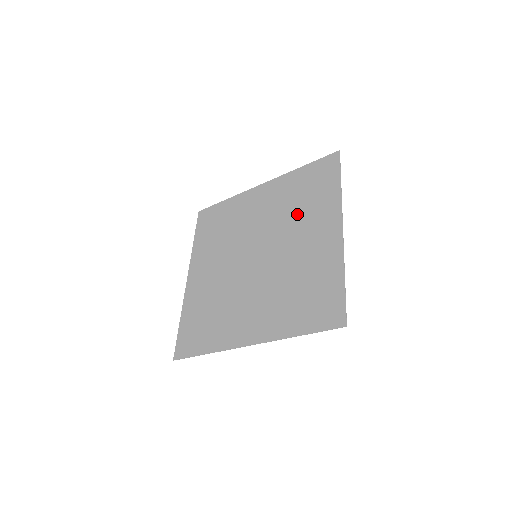
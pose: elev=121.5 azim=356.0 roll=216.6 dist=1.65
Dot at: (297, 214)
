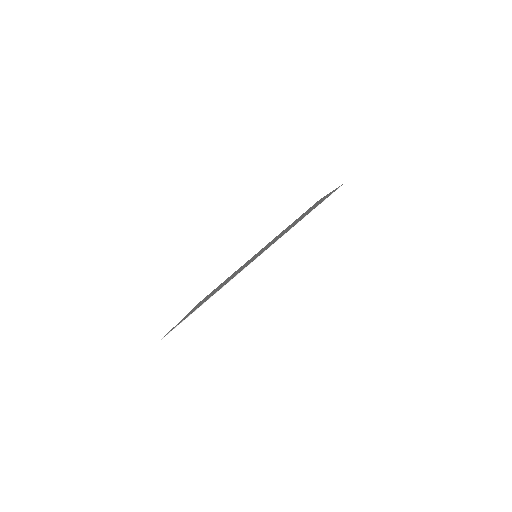
Dot at: occluded
